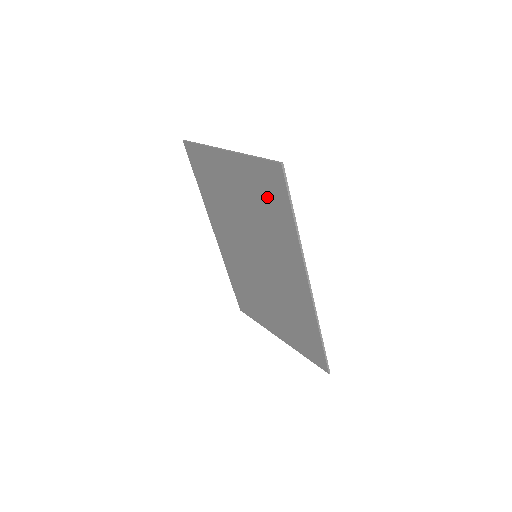
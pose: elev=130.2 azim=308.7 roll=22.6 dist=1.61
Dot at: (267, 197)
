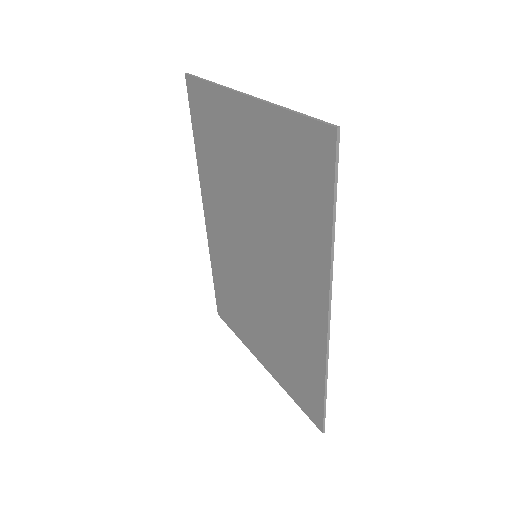
Dot at: (296, 178)
